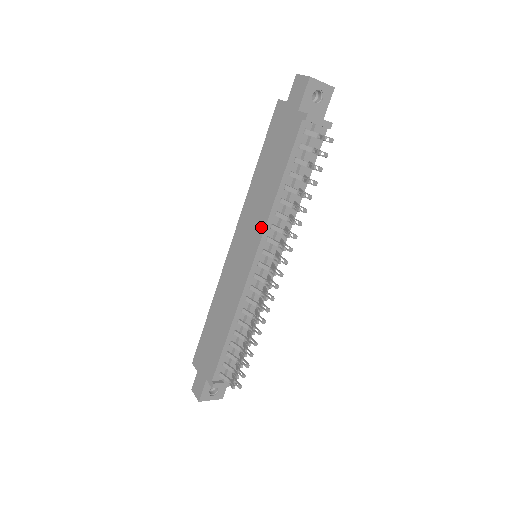
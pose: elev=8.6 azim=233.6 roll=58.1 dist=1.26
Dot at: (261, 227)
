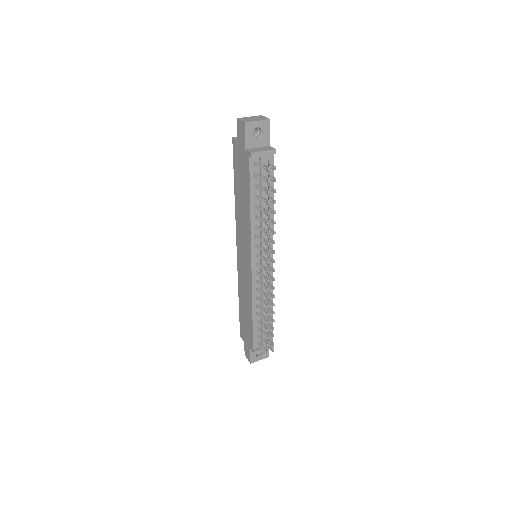
Dot at: (249, 239)
